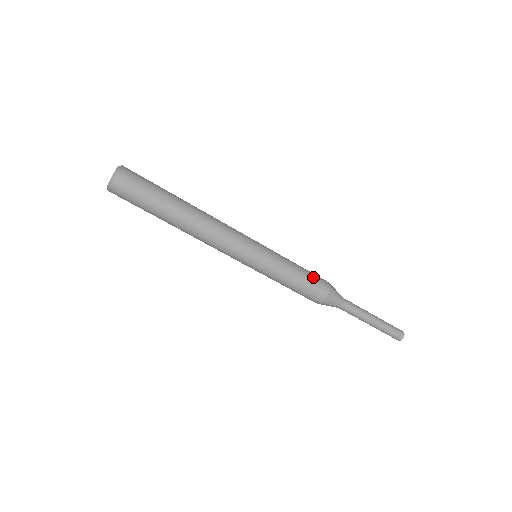
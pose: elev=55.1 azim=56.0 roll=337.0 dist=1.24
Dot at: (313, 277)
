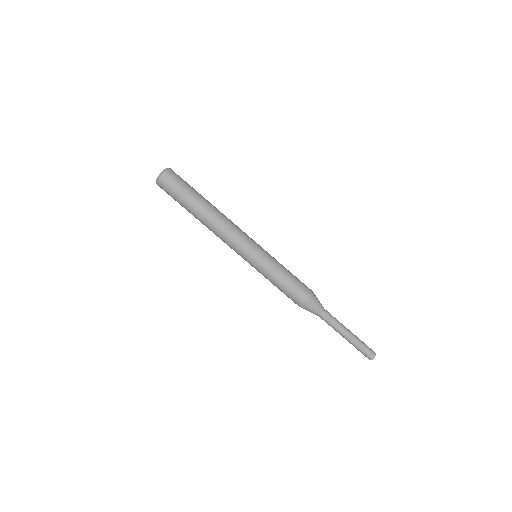
Dot at: (298, 284)
